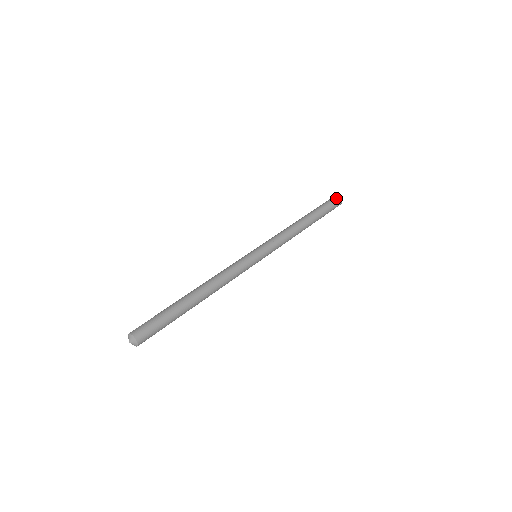
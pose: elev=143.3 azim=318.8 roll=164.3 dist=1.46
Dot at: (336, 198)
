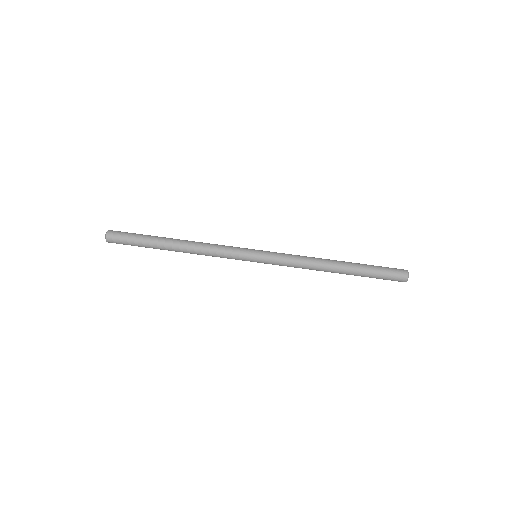
Dot at: (400, 280)
